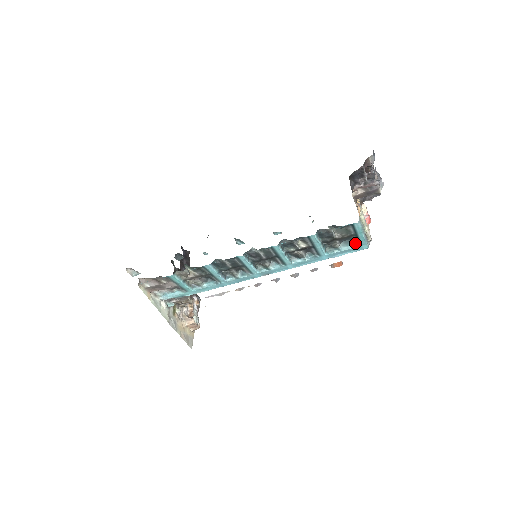
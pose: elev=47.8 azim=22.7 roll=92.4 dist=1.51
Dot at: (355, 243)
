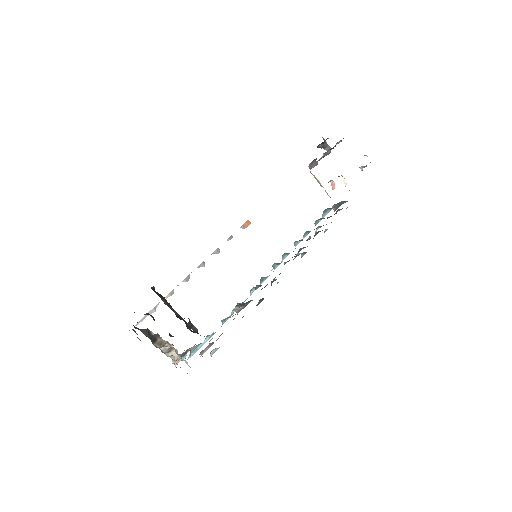
Dot at: (330, 209)
